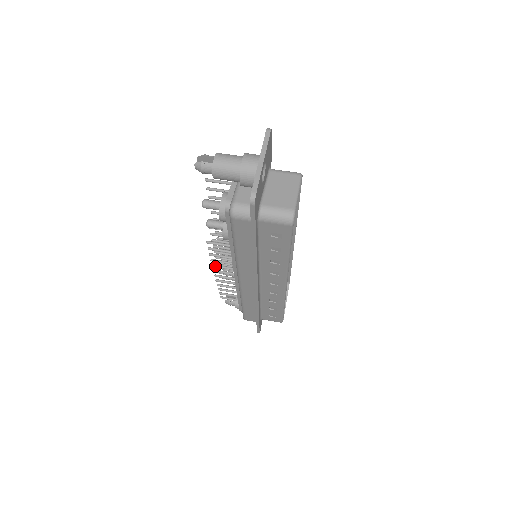
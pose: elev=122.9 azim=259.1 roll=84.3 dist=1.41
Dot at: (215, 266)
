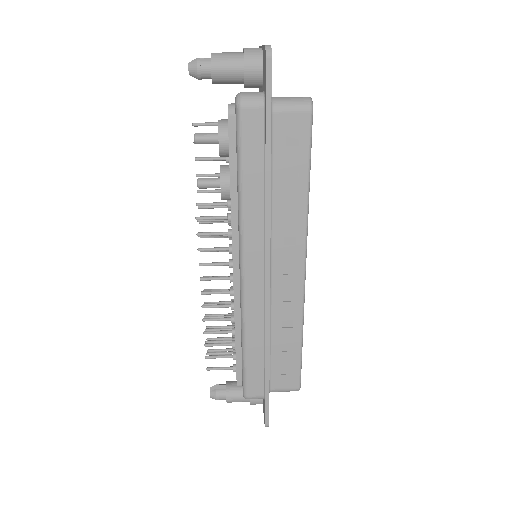
Dot at: (204, 278)
